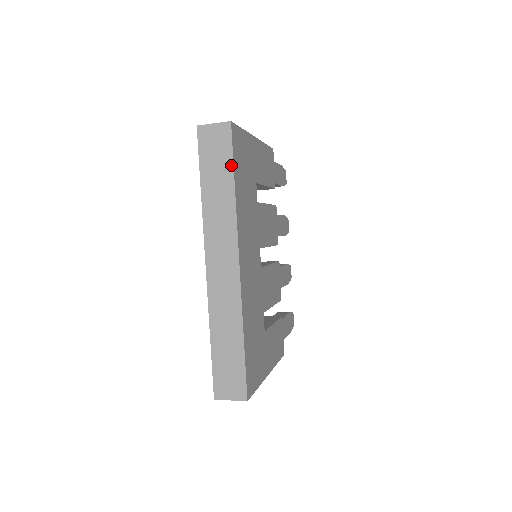
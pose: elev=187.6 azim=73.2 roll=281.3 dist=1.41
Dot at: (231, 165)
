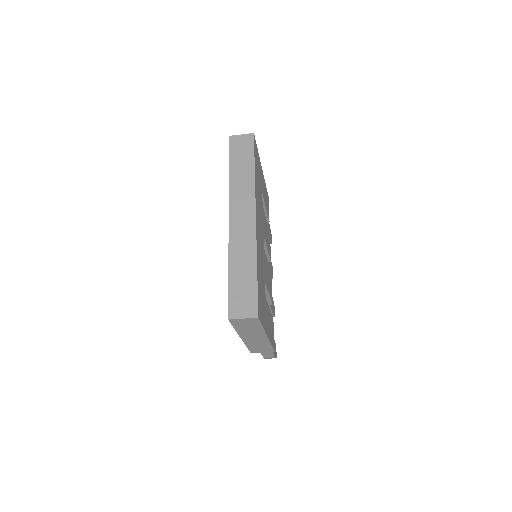
Dot at: (253, 156)
